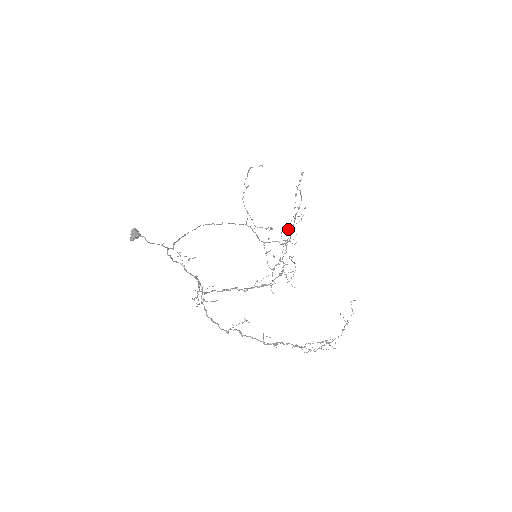
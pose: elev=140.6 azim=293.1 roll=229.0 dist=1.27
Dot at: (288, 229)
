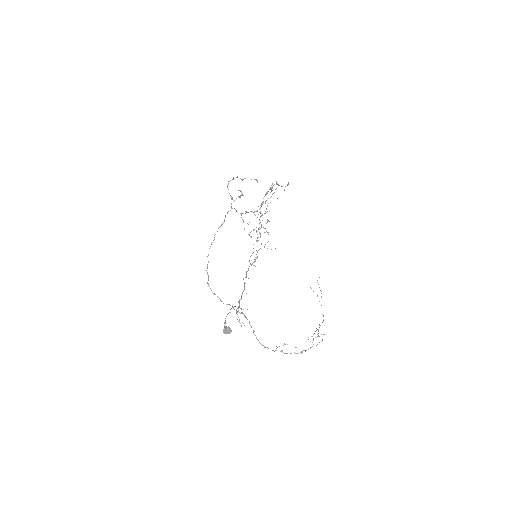
Dot at: occluded
